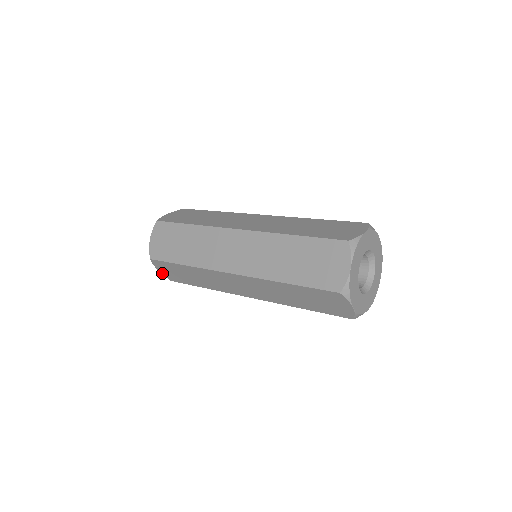
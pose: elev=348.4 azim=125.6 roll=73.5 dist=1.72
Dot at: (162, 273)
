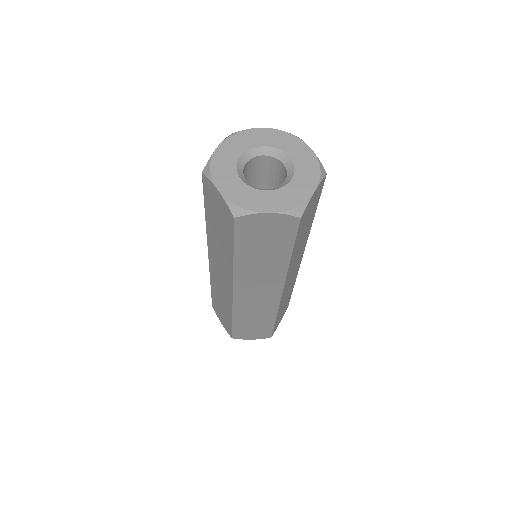
Dot at: (225, 328)
